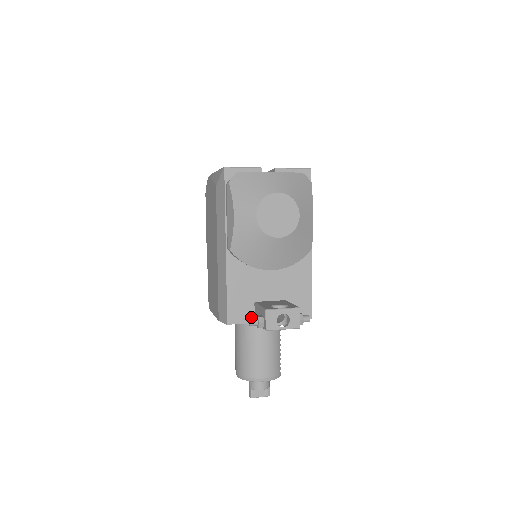
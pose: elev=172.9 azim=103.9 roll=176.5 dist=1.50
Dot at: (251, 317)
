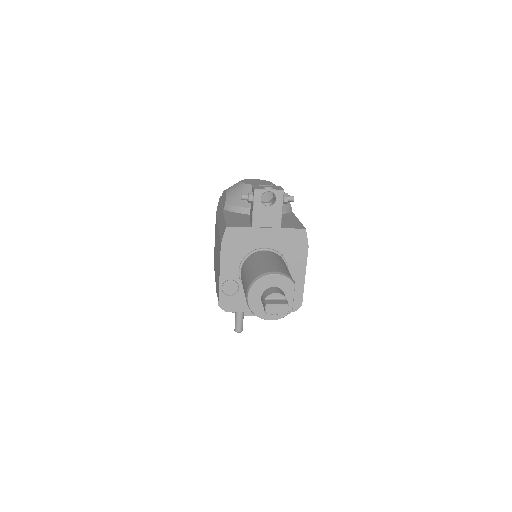
Dot at: (248, 226)
